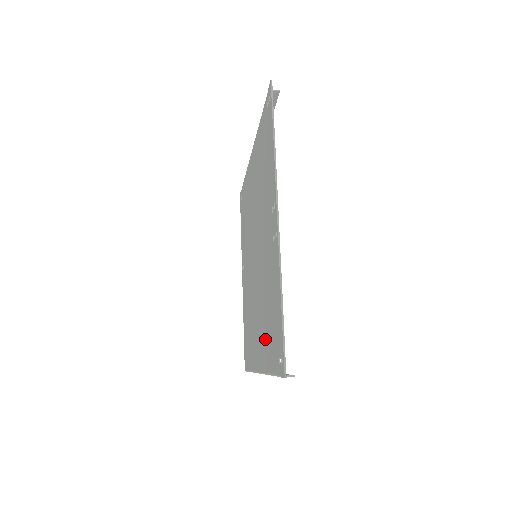
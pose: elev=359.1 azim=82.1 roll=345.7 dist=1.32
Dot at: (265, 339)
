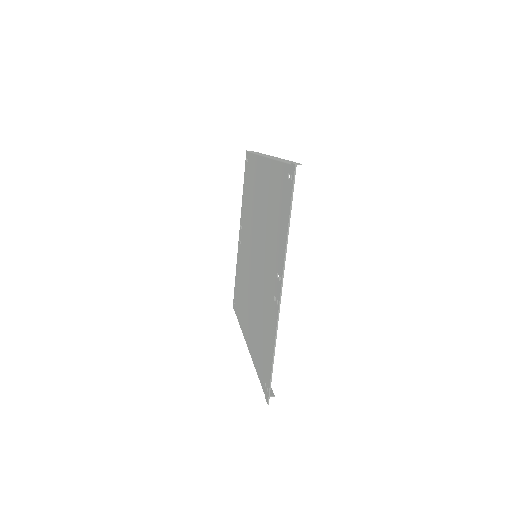
Dot at: (255, 340)
